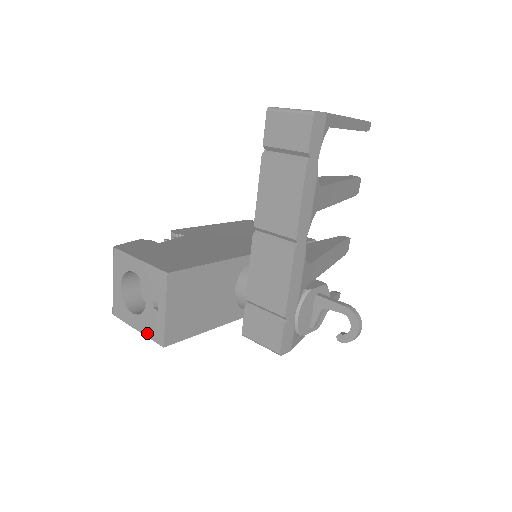
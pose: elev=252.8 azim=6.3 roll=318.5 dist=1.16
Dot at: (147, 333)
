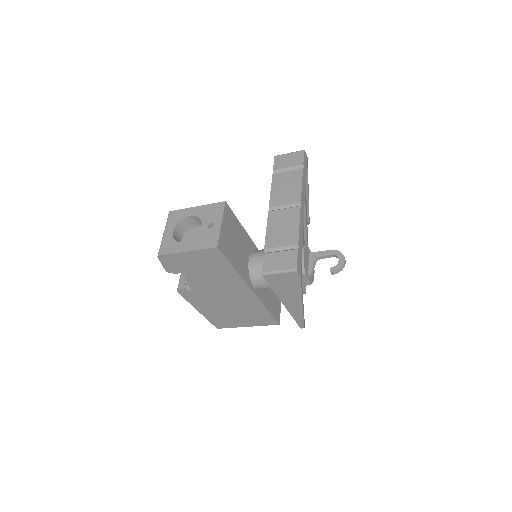
Dot at: (199, 247)
